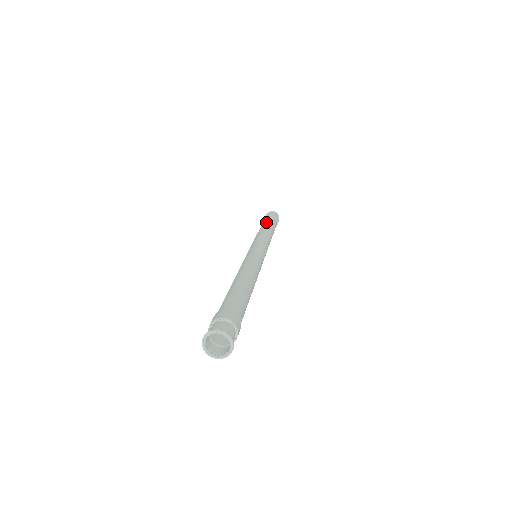
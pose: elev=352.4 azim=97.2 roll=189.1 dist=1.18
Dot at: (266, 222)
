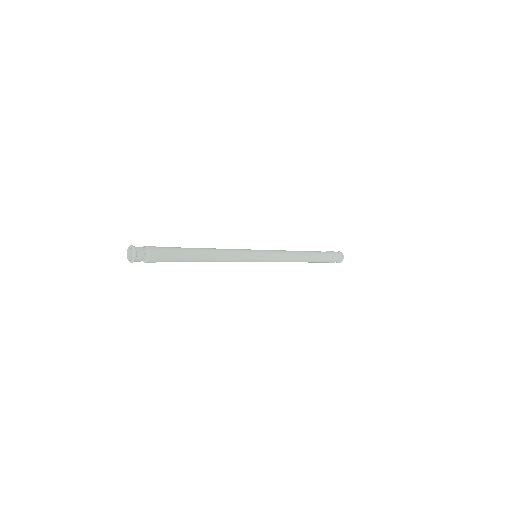
Dot at: occluded
